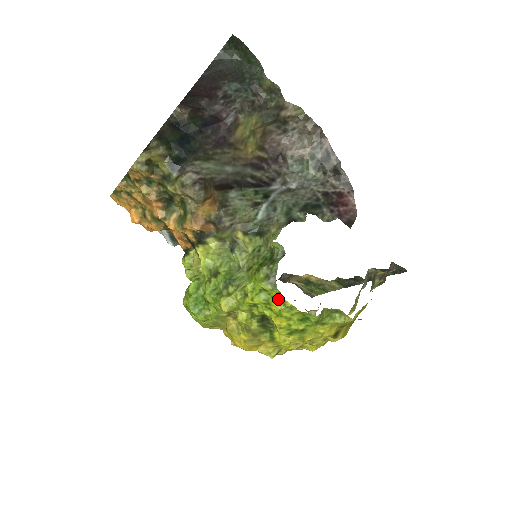
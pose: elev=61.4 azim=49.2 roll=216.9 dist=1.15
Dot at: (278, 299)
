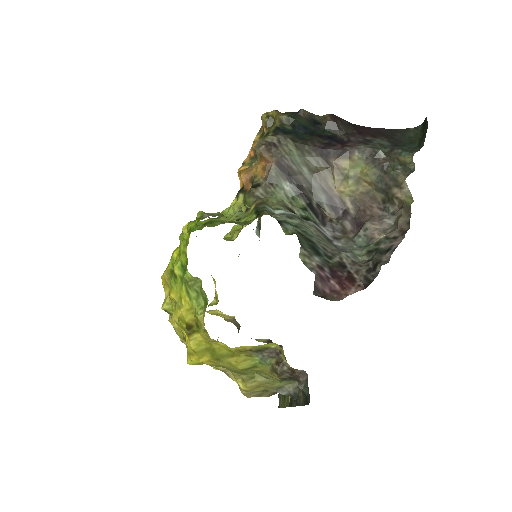
Dot at: occluded
